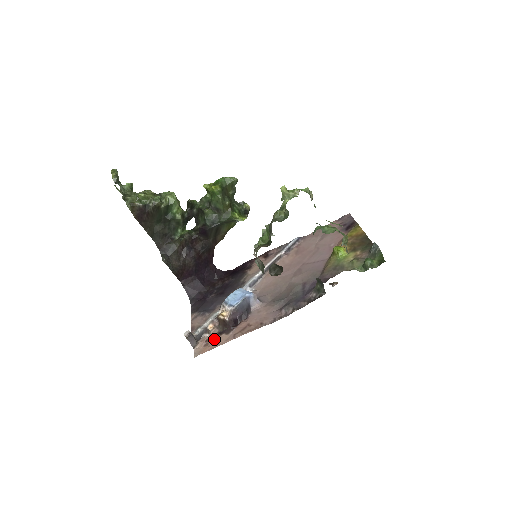
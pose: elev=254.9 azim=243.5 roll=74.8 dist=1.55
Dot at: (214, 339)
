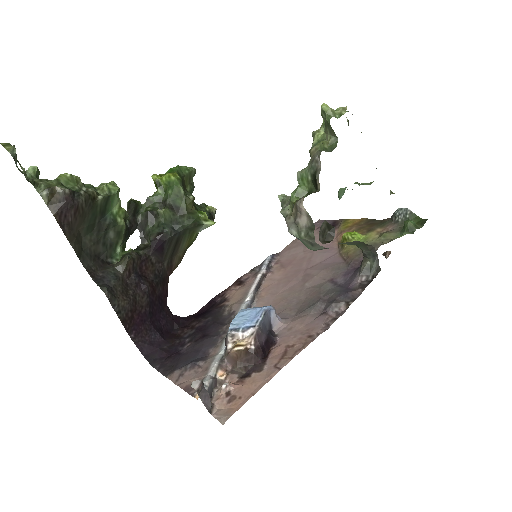
Dot at: (242, 385)
